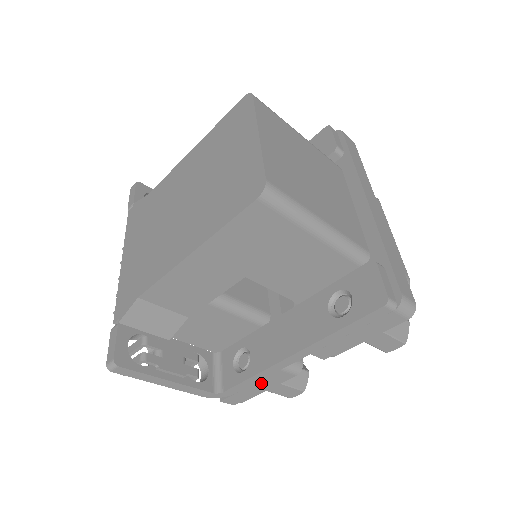
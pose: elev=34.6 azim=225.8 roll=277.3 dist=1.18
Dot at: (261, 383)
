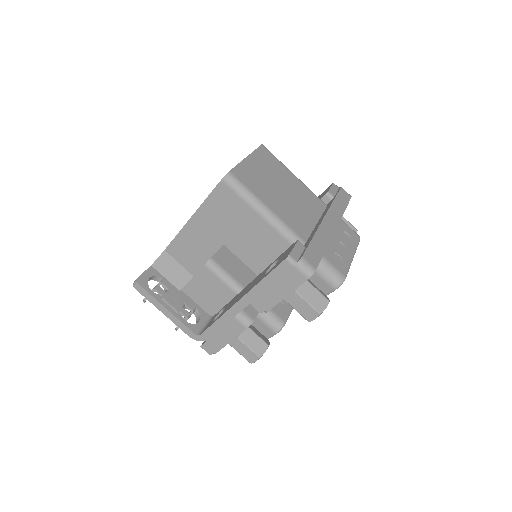
Dot at: (224, 331)
